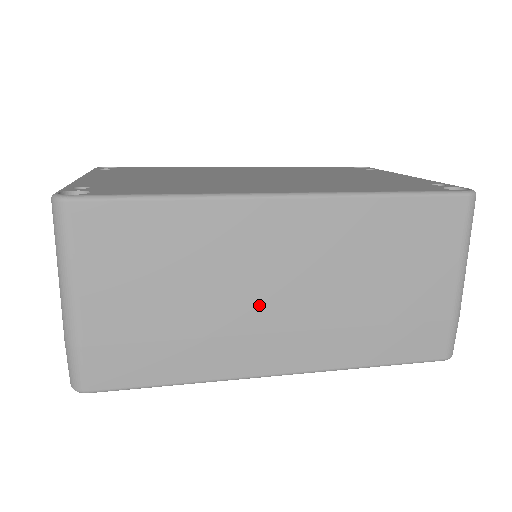
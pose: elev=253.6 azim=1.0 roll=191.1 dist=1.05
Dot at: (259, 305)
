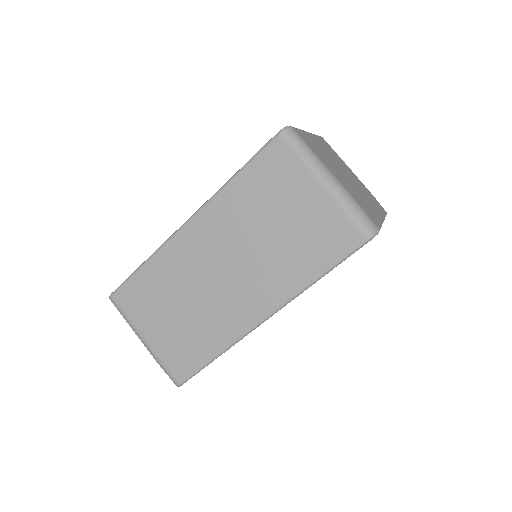
Dot at: (219, 287)
